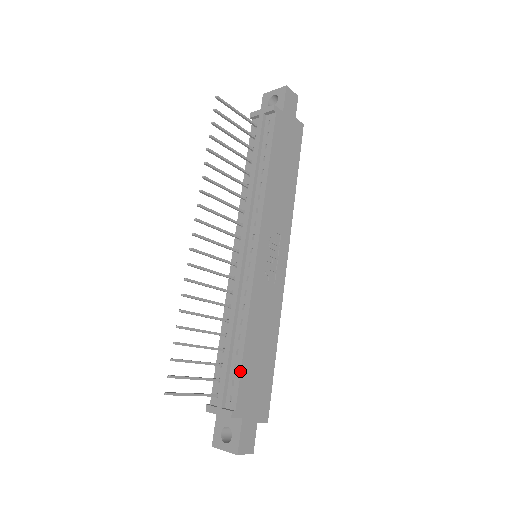
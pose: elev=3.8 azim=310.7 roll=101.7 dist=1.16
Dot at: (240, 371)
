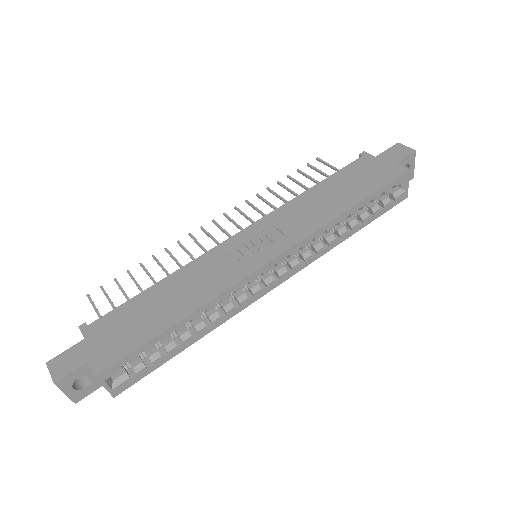
Dot at: (126, 302)
